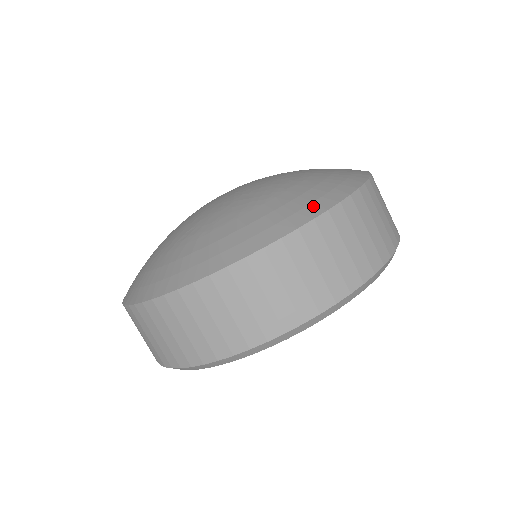
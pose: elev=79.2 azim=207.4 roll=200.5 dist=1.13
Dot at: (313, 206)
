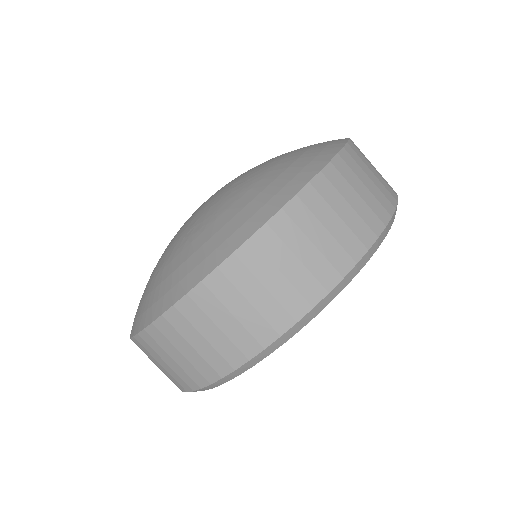
Dot at: (313, 163)
